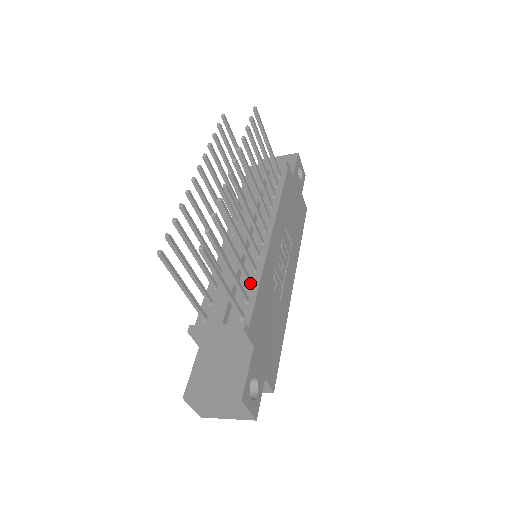
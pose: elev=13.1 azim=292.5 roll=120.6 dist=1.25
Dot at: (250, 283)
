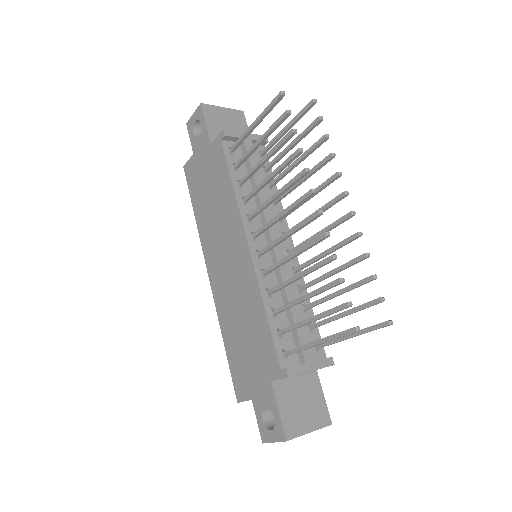
Dot at: (309, 309)
